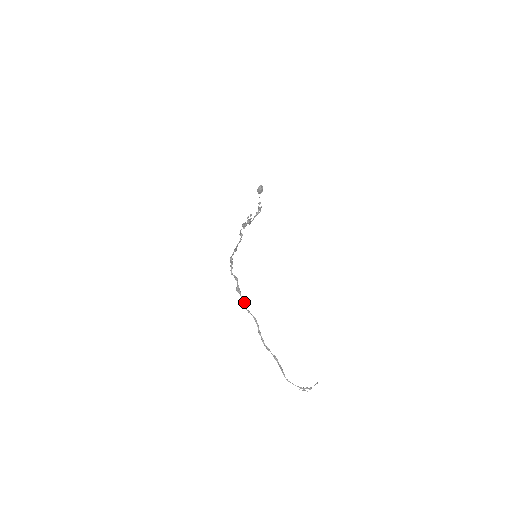
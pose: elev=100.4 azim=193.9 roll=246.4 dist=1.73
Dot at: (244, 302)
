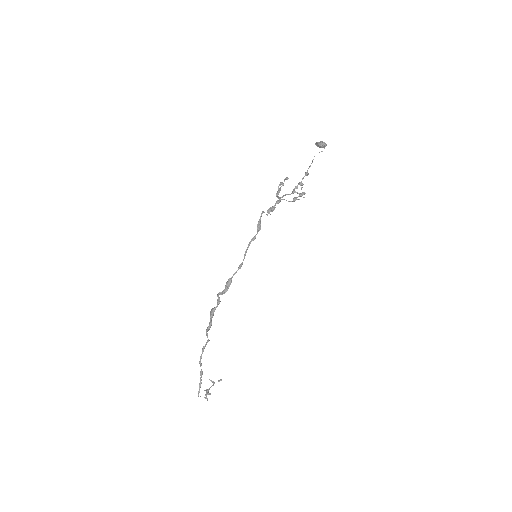
Dot at: occluded
